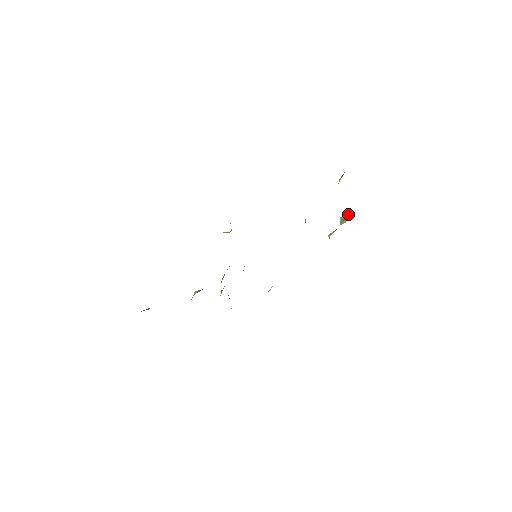
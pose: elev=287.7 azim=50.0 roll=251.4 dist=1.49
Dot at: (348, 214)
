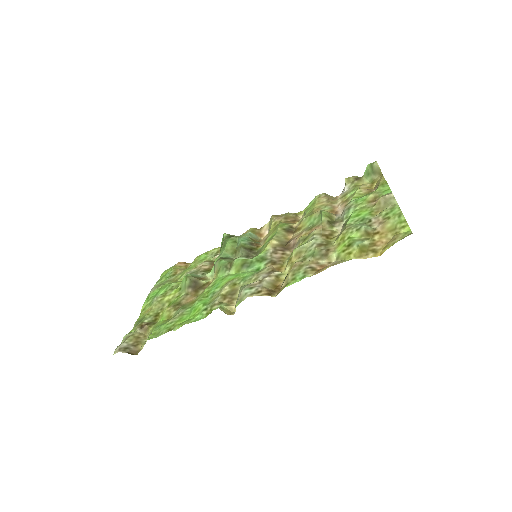
Dot at: (378, 170)
